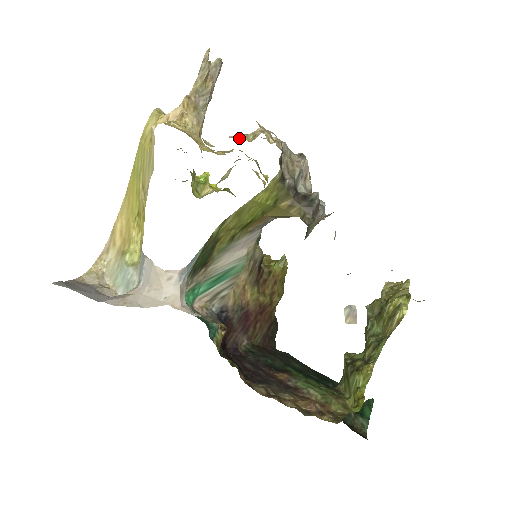
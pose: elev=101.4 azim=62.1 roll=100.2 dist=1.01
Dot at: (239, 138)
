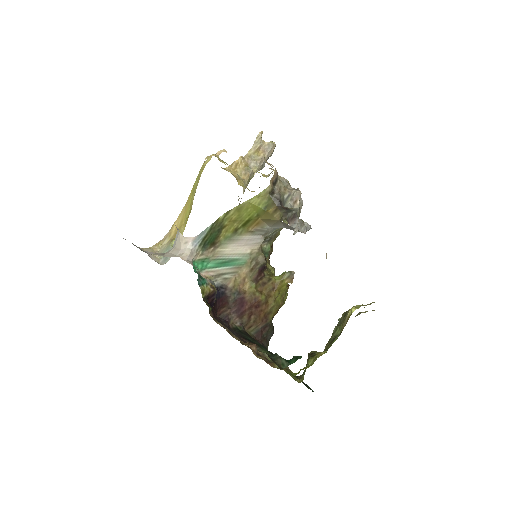
Dot at: occluded
